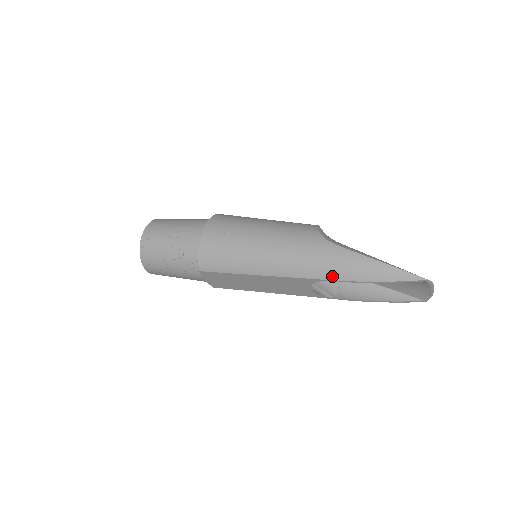
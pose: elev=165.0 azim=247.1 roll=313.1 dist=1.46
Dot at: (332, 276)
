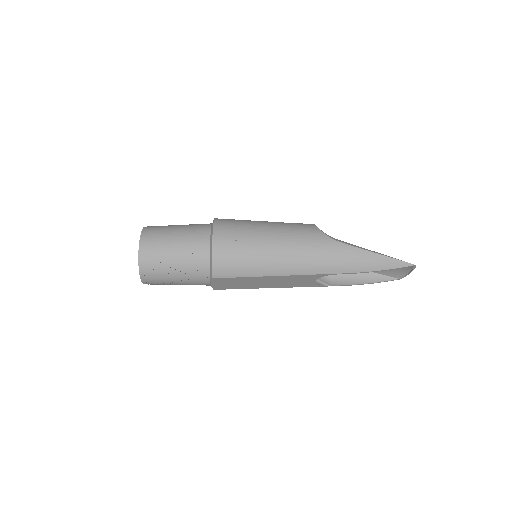
Dot at: (341, 270)
